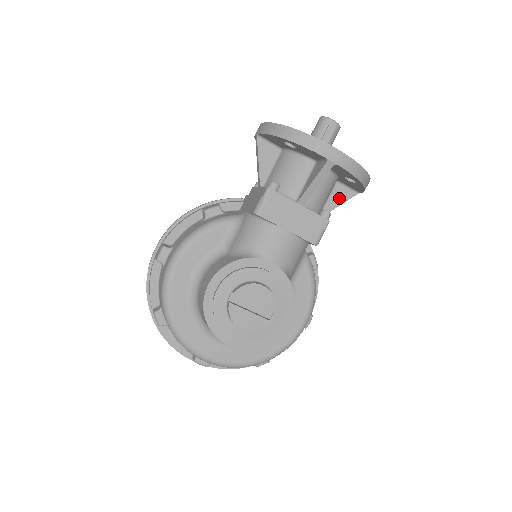
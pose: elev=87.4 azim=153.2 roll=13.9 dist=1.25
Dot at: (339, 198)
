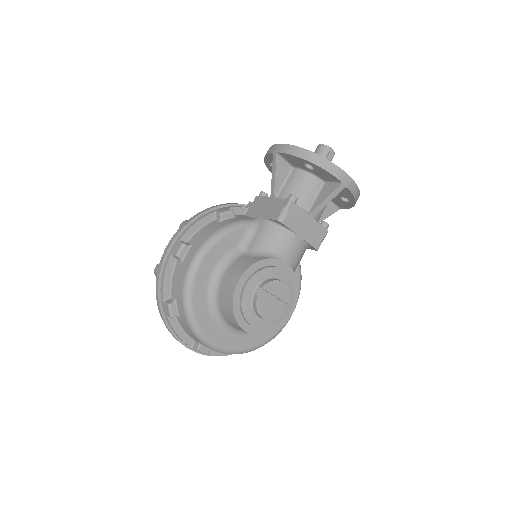
Dot at: (327, 212)
